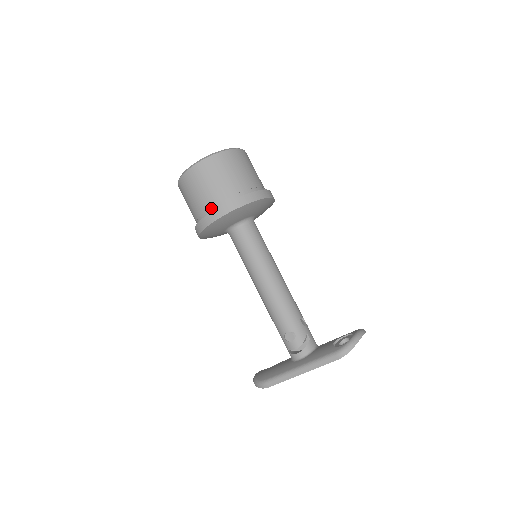
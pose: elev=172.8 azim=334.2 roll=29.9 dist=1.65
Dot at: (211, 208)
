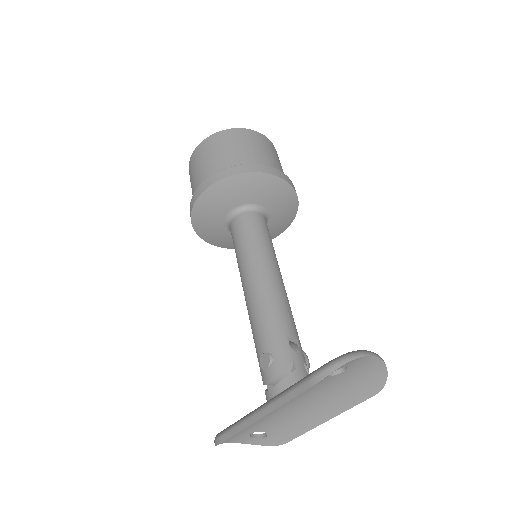
Dot at: occluded
